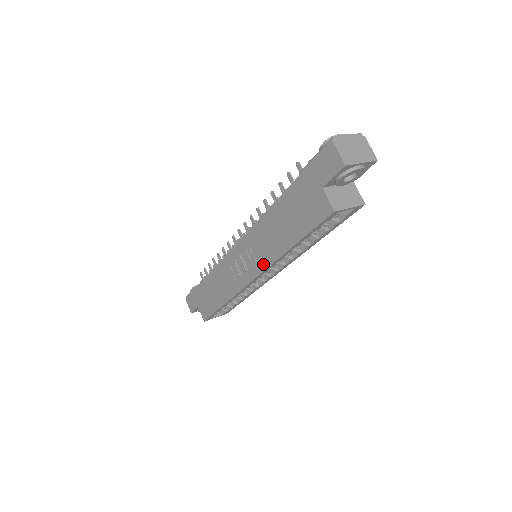
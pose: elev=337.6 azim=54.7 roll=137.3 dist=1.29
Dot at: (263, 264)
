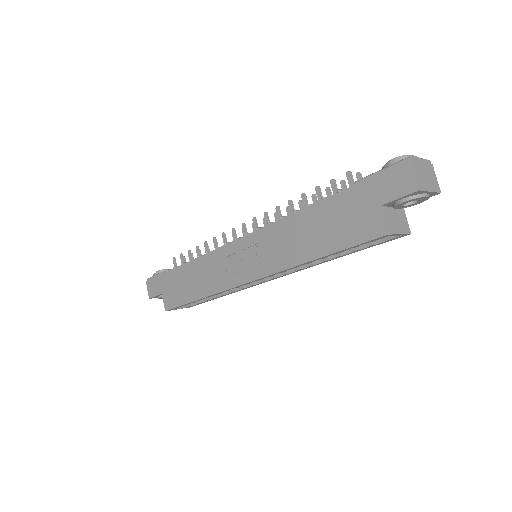
Dot at: (271, 268)
